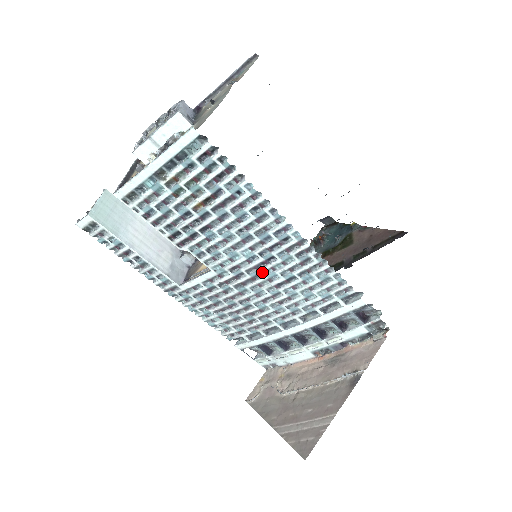
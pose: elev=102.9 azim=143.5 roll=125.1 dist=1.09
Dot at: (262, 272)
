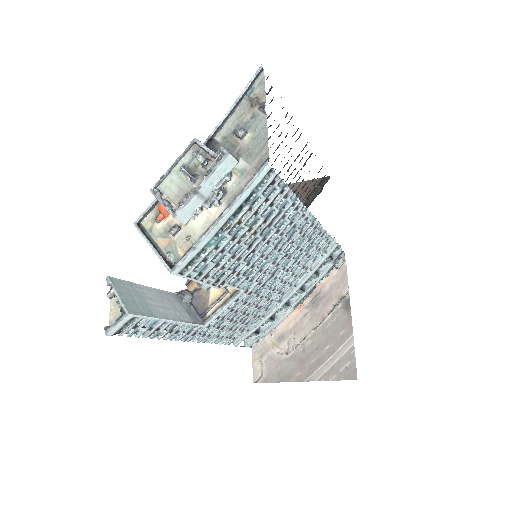
Dot at: (281, 265)
